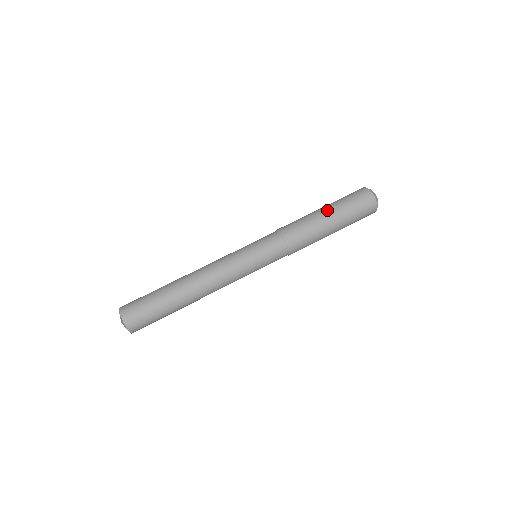
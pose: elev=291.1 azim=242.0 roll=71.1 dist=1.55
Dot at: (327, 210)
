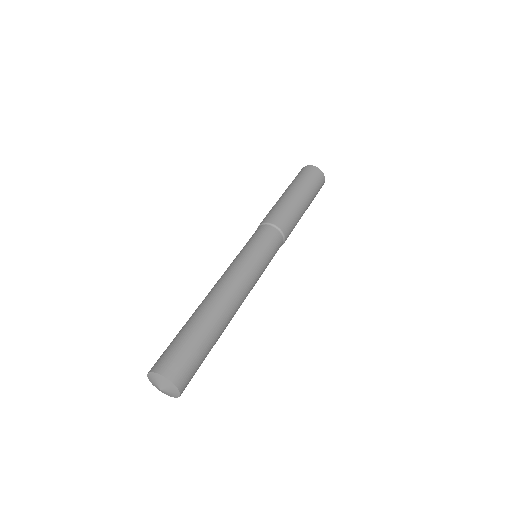
Dot at: occluded
